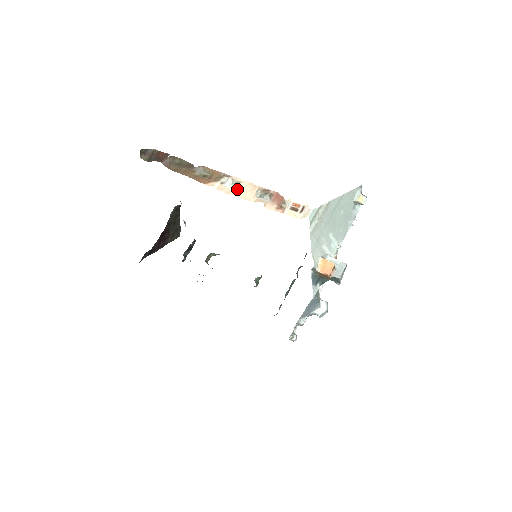
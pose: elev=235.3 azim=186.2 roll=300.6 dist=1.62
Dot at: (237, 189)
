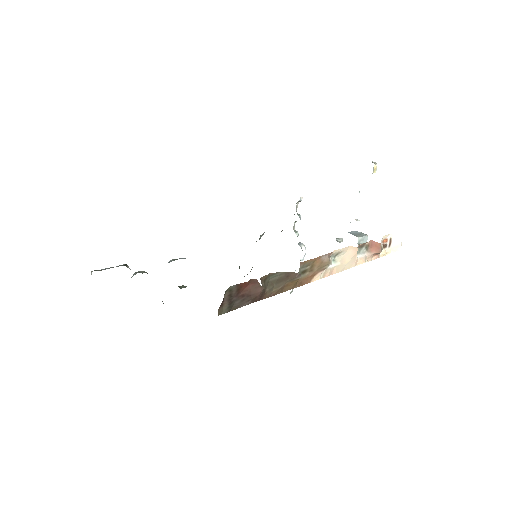
Dot at: (339, 262)
